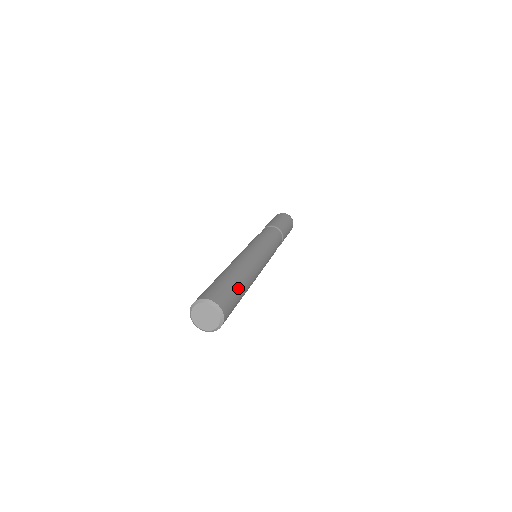
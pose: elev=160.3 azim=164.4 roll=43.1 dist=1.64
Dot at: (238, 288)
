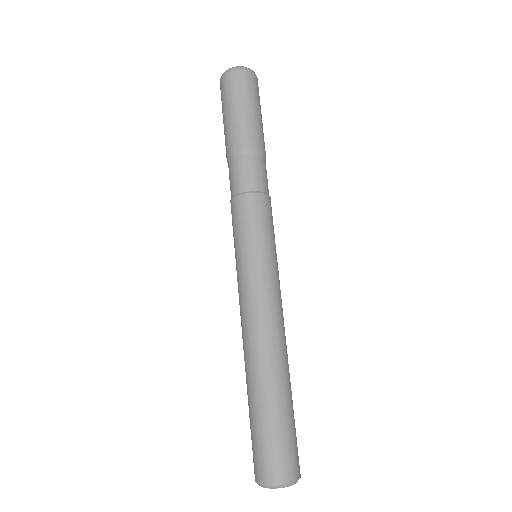
Dot at: occluded
